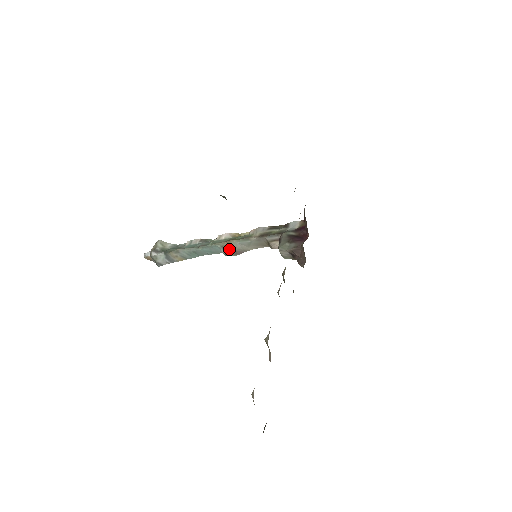
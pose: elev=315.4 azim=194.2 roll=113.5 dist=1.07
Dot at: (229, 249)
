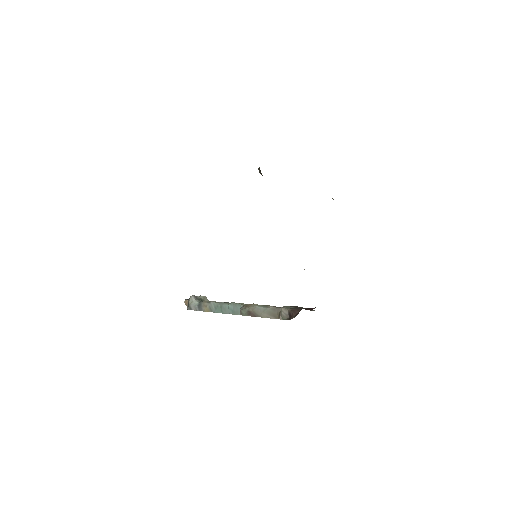
Dot at: (247, 309)
